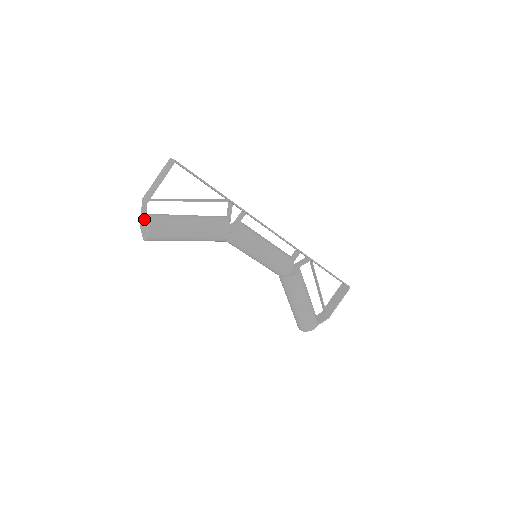
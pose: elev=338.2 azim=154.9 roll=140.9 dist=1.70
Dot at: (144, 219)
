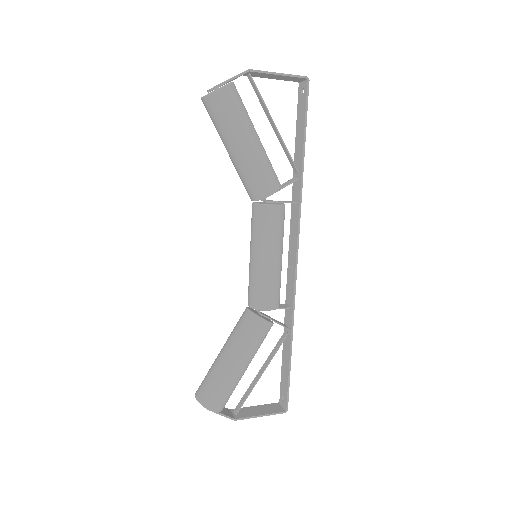
Dot at: (230, 78)
